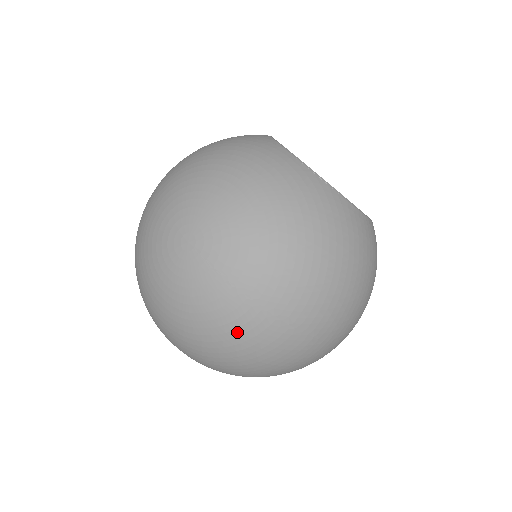
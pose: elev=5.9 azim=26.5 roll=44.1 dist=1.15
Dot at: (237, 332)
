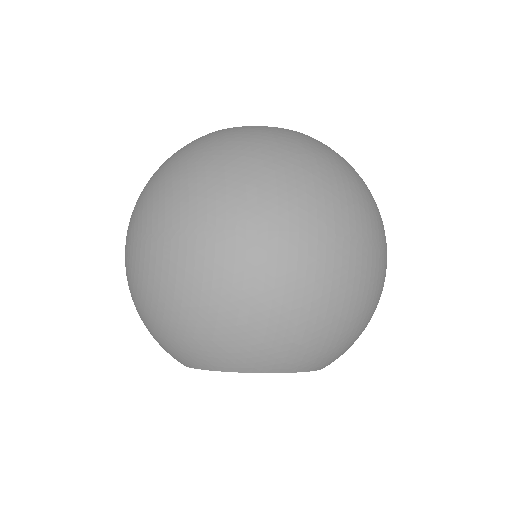
Dot at: (164, 276)
